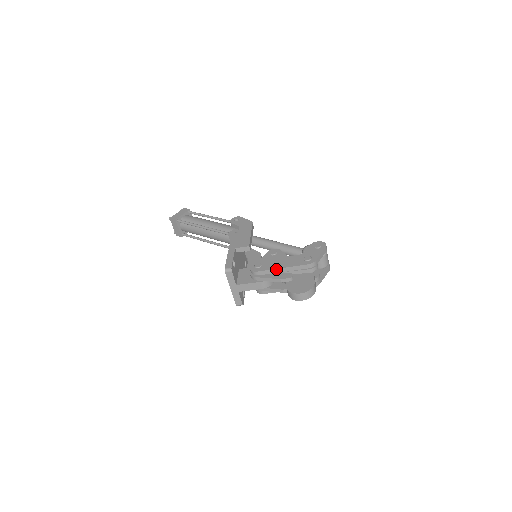
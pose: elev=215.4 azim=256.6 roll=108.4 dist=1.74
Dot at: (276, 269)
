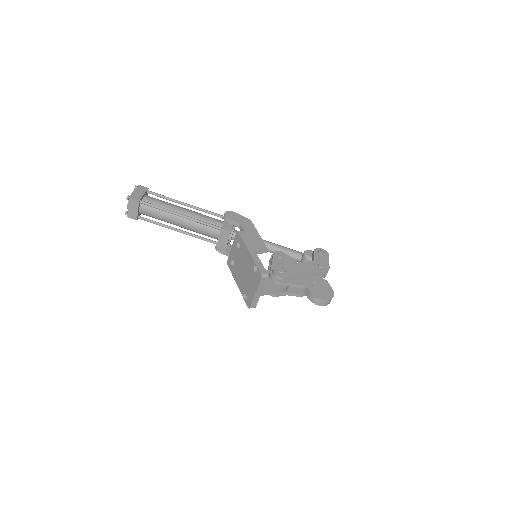
Dot at: (300, 275)
